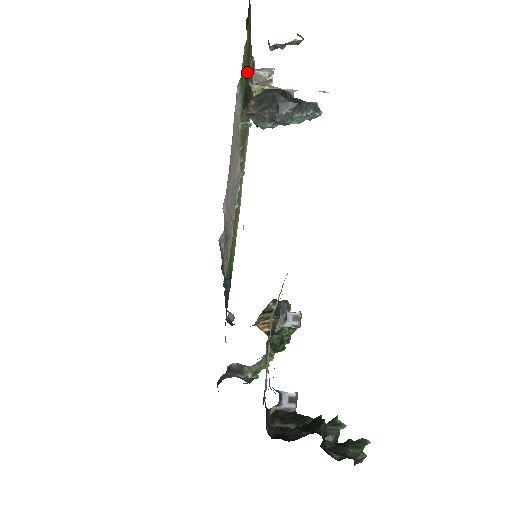
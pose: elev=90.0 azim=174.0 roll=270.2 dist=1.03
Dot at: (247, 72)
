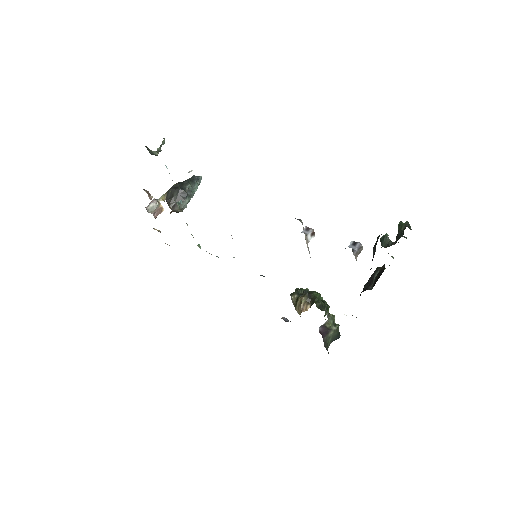
Dot at: occluded
